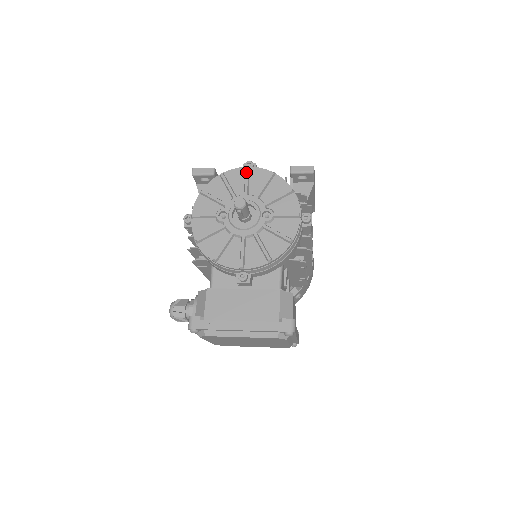
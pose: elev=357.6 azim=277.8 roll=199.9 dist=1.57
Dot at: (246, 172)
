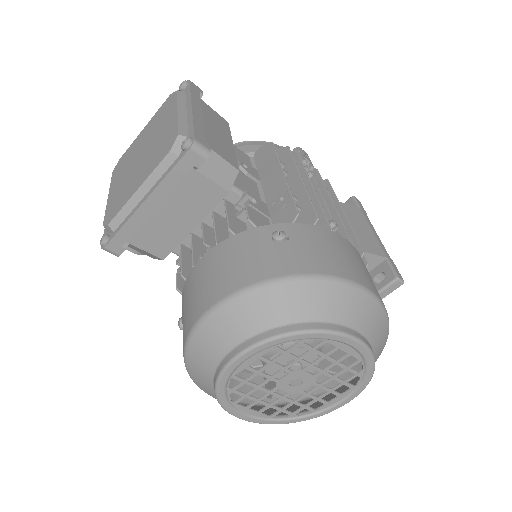
Dot at: occluded
